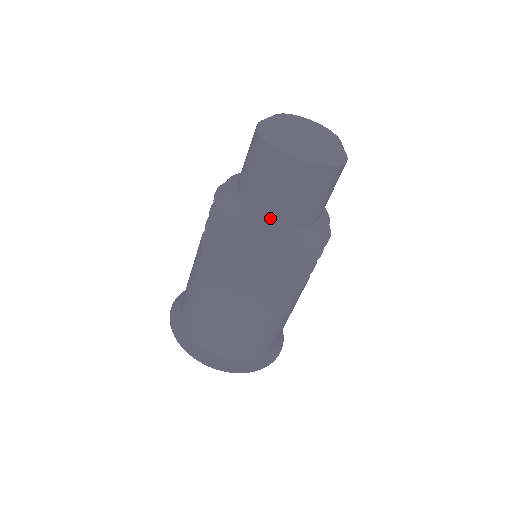
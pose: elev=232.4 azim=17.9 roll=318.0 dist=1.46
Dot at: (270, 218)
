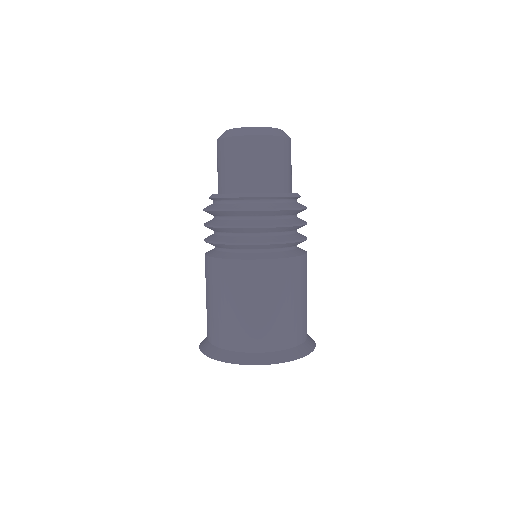
Dot at: occluded
